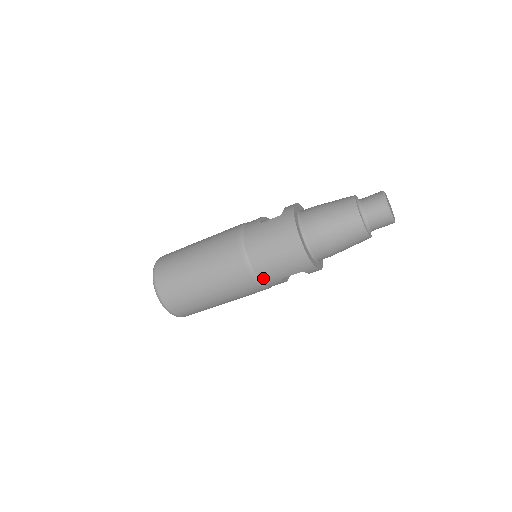
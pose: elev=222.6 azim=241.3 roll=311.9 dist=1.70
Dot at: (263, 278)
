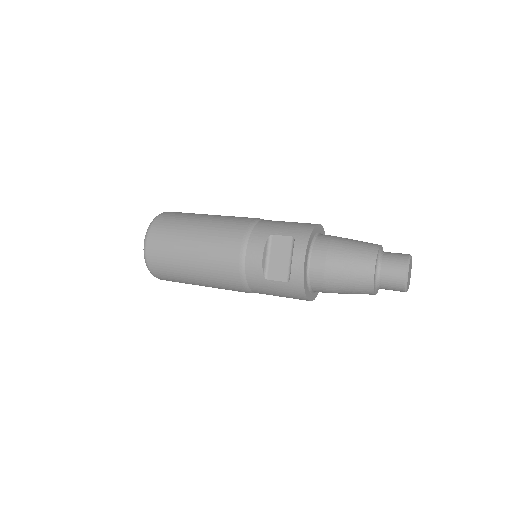
Dot at: occluded
